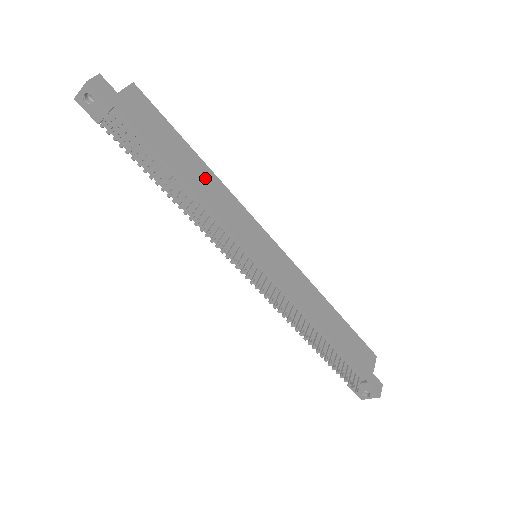
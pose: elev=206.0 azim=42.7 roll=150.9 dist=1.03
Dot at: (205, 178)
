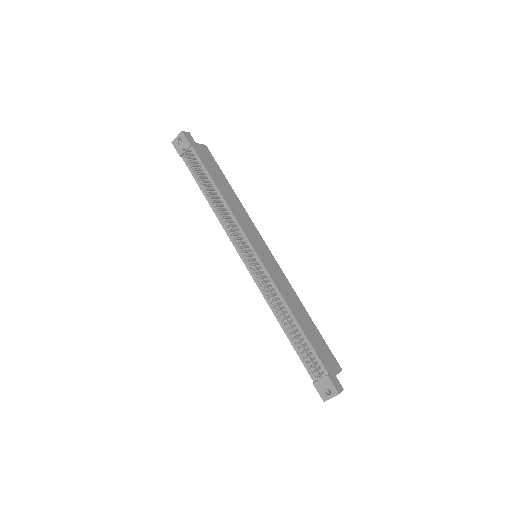
Dot at: (233, 199)
